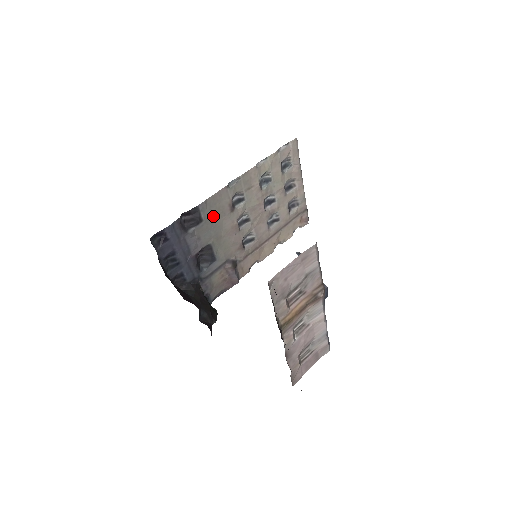
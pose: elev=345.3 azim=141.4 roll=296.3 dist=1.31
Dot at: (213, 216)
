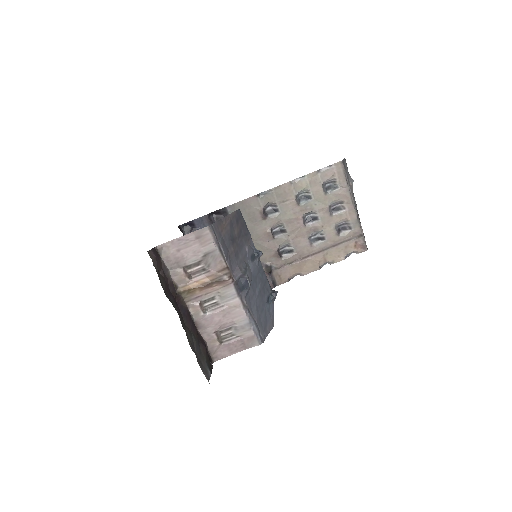
Dot at: occluded
